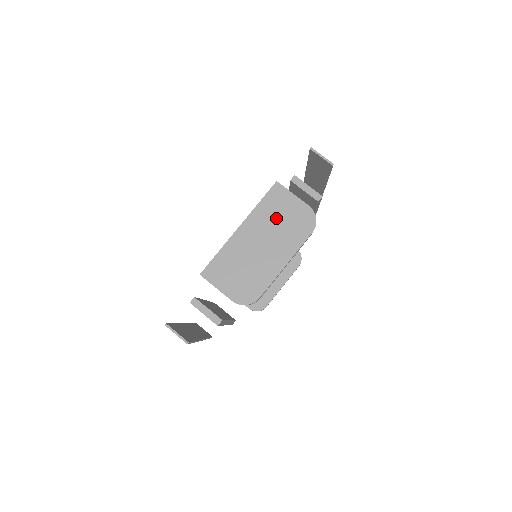
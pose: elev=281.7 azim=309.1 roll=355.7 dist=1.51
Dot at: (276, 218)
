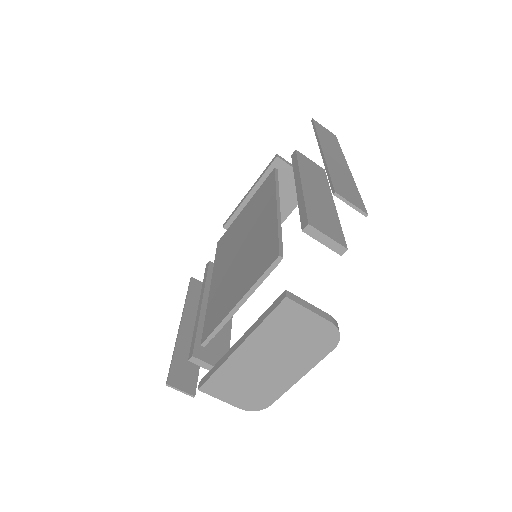
Dot at: (287, 337)
